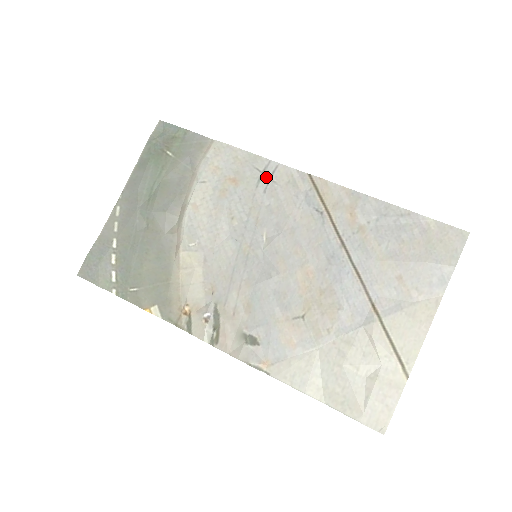
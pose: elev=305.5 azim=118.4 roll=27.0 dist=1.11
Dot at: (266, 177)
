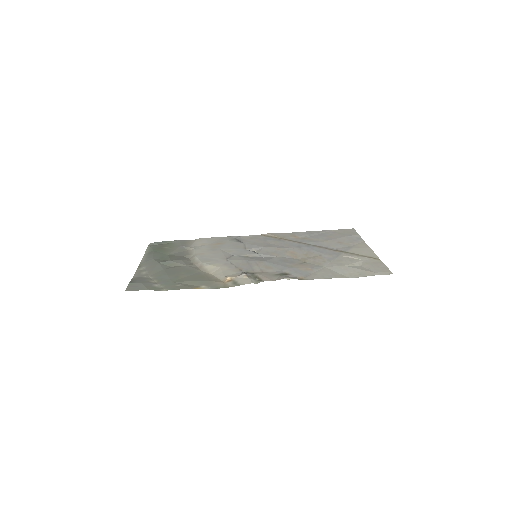
Dot at: (237, 240)
